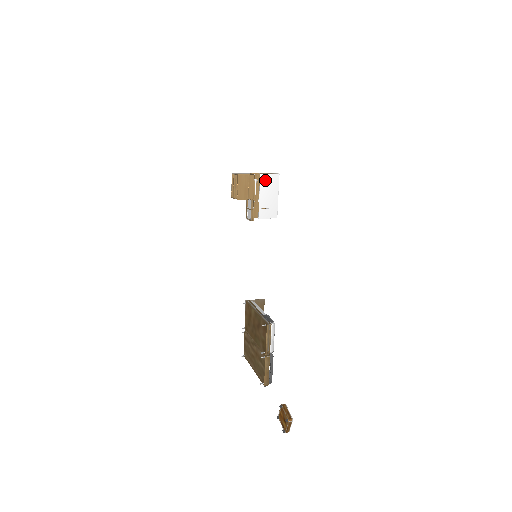
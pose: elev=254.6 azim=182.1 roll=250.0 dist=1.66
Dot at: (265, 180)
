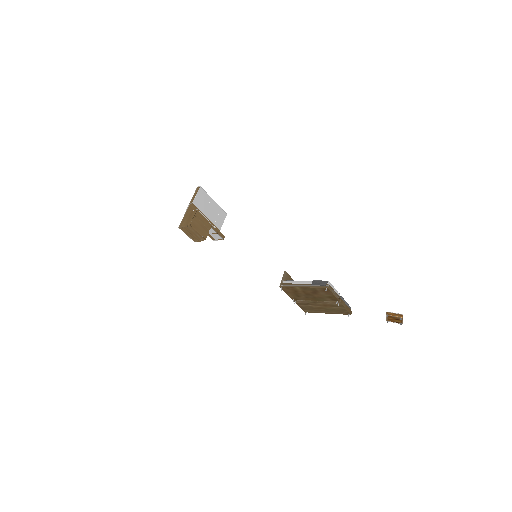
Dot at: (198, 203)
